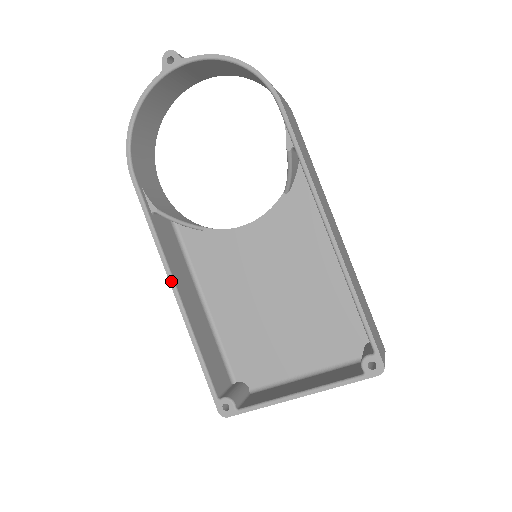
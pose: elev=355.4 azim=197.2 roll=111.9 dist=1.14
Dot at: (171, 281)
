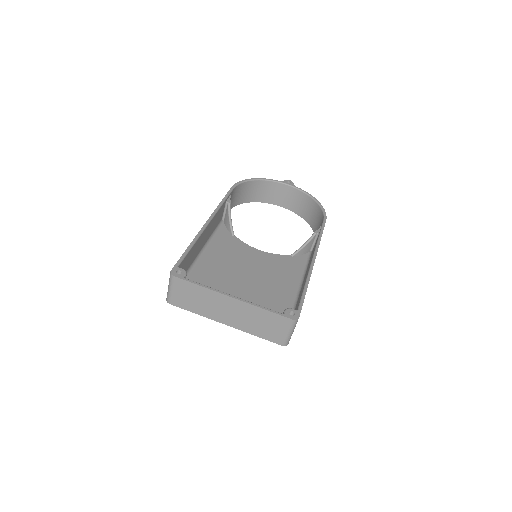
Dot at: (210, 218)
